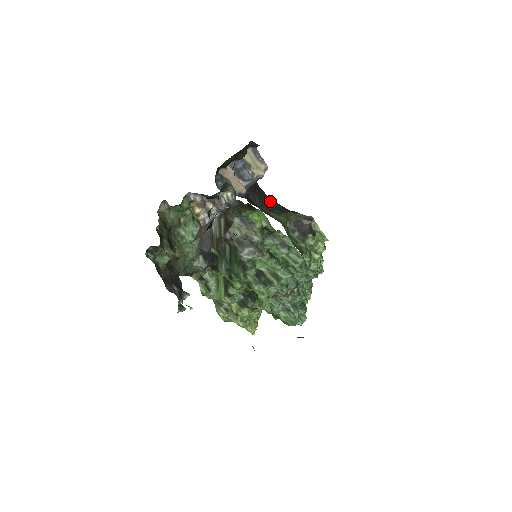
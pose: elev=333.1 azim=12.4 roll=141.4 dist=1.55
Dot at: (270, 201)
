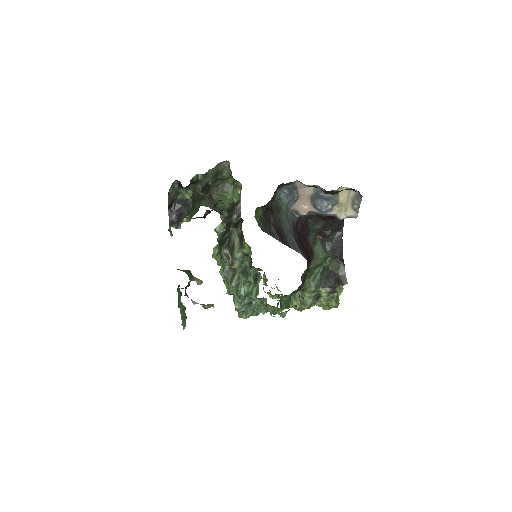
Dot at: (338, 236)
